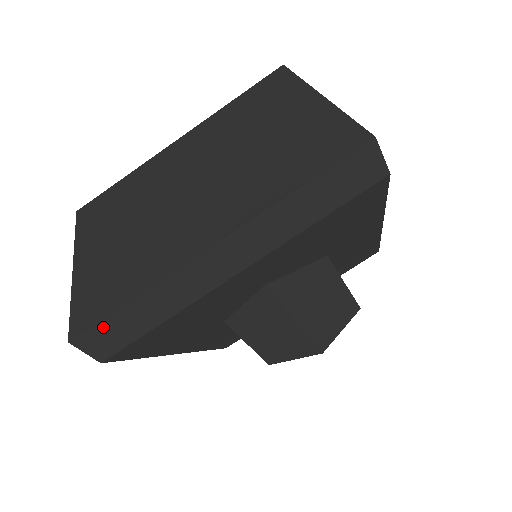
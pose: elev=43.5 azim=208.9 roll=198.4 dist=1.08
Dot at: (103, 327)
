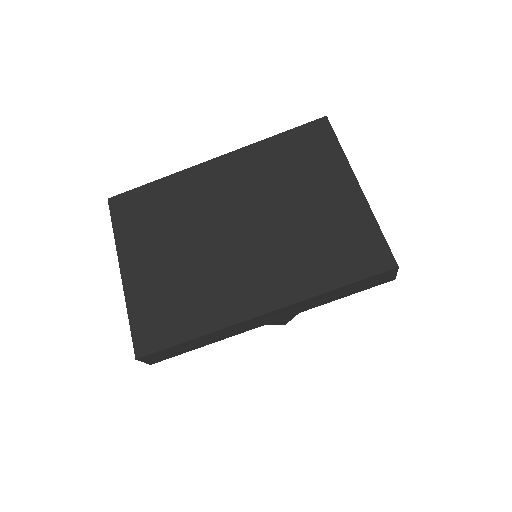
Dot at: (164, 351)
